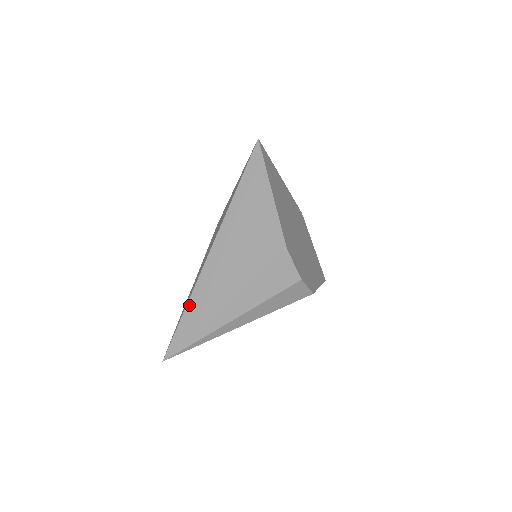
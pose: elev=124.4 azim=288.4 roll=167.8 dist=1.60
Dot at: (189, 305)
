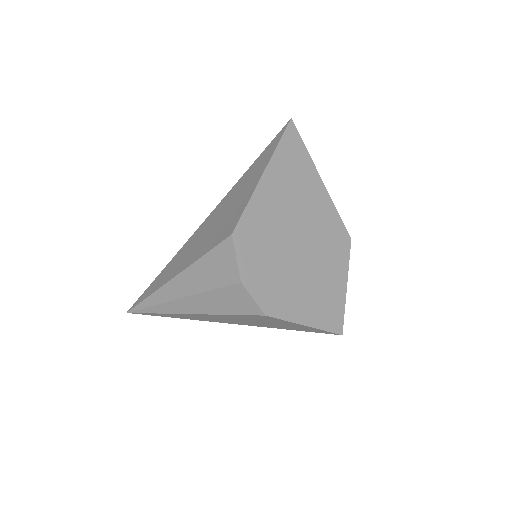
Dot at: (164, 269)
